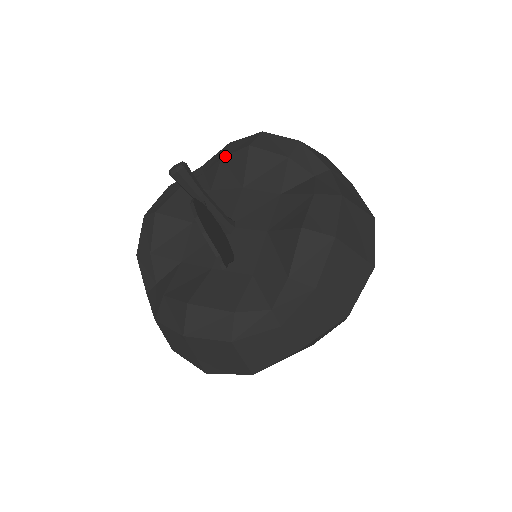
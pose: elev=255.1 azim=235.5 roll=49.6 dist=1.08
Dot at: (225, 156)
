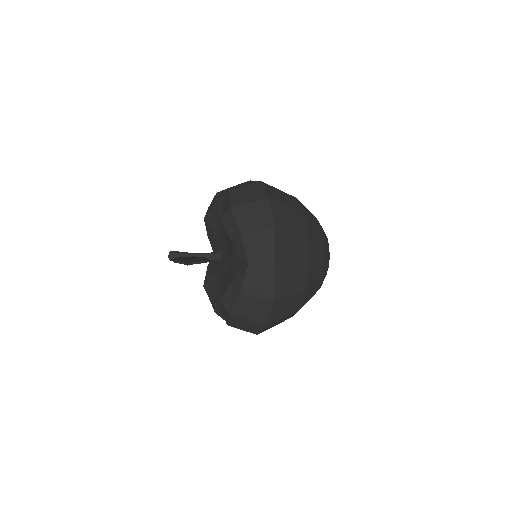
Dot at: (207, 234)
